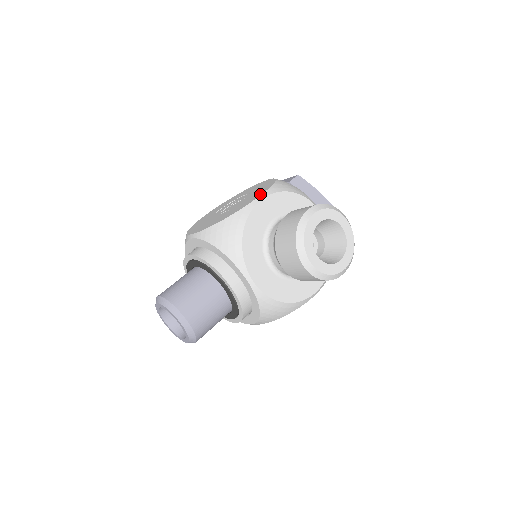
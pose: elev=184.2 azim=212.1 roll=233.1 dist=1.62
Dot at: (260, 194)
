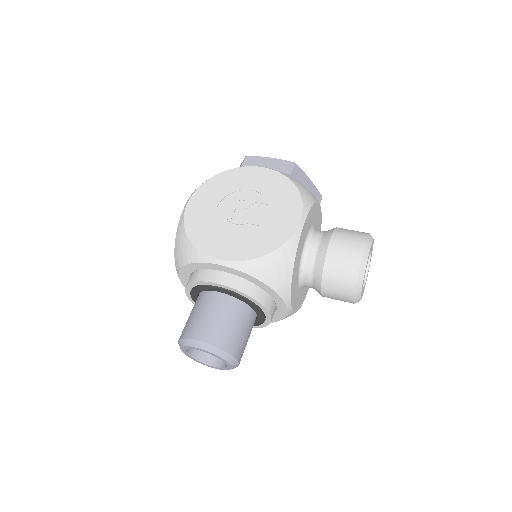
Dot at: (298, 215)
